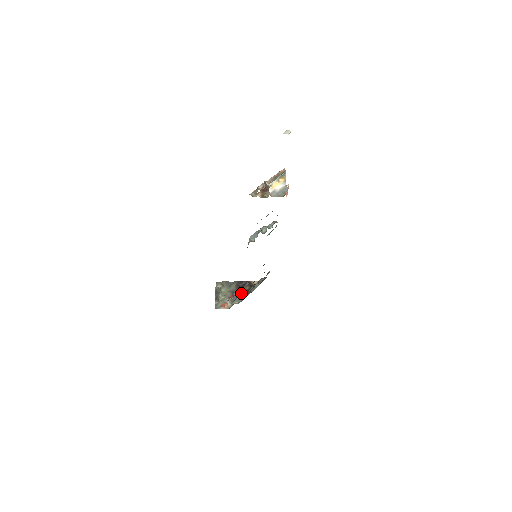
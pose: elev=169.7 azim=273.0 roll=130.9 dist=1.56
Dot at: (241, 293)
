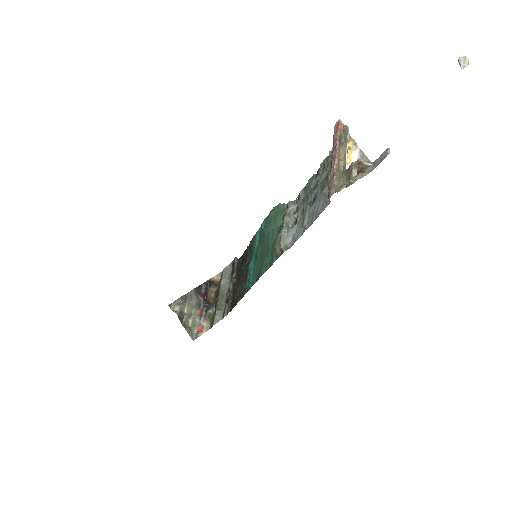
Dot at: (211, 301)
